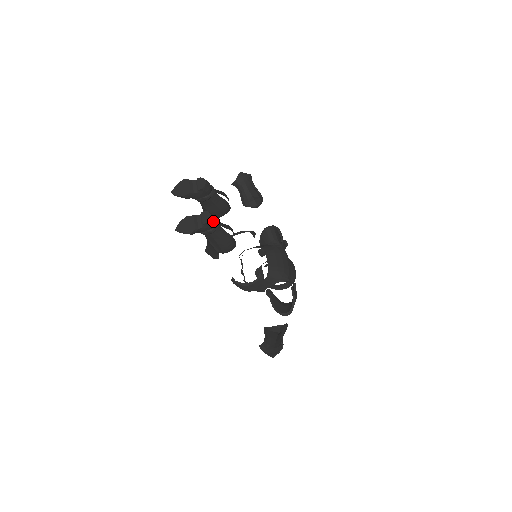
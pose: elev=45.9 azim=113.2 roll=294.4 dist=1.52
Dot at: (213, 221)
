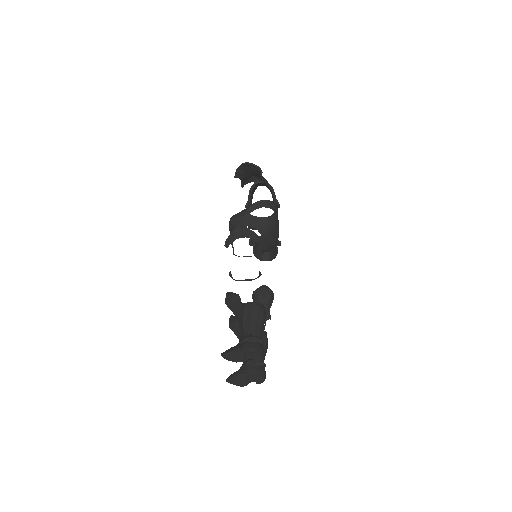
Dot at: (264, 377)
